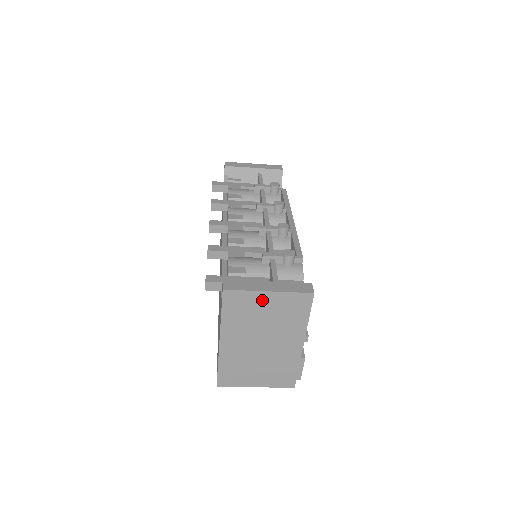
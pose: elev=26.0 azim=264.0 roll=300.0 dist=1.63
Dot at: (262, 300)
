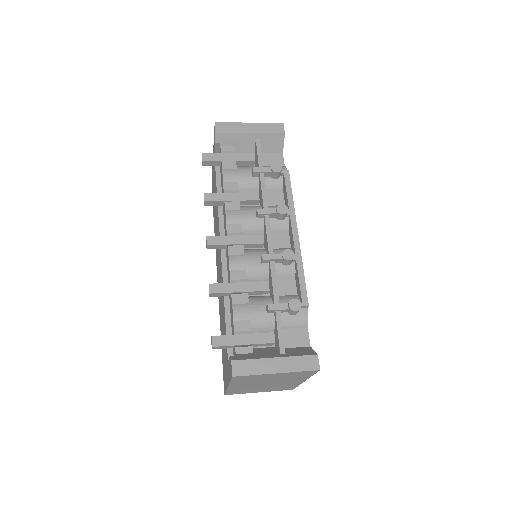
Dot at: (270, 375)
